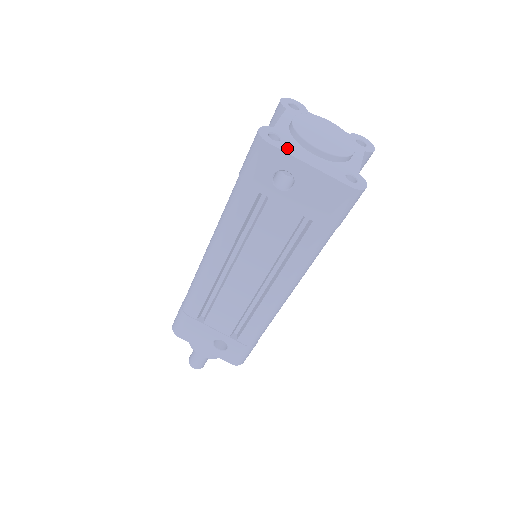
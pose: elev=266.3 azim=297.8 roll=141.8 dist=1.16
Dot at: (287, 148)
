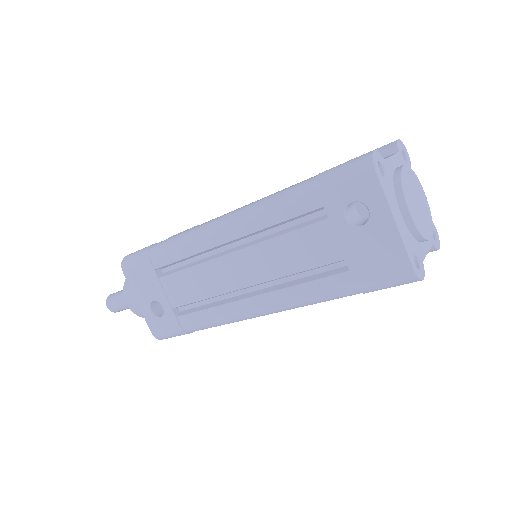
Dot at: (386, 189)
